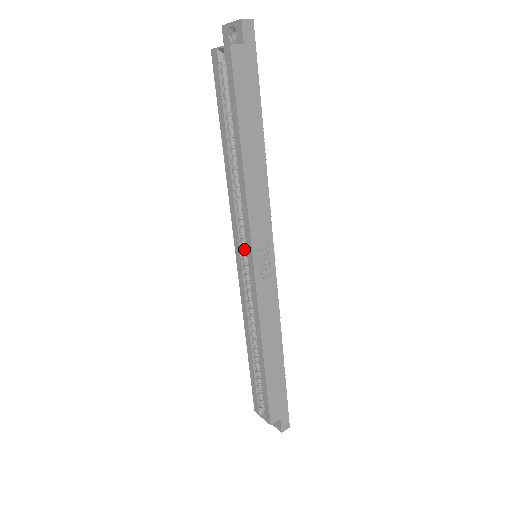
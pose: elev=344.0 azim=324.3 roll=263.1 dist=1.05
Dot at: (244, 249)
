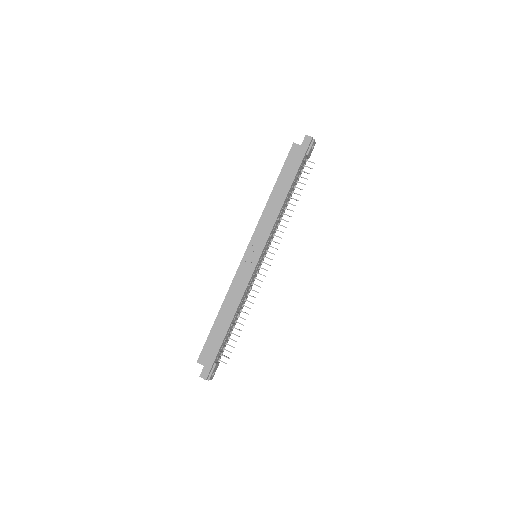
Dot at: occluded
